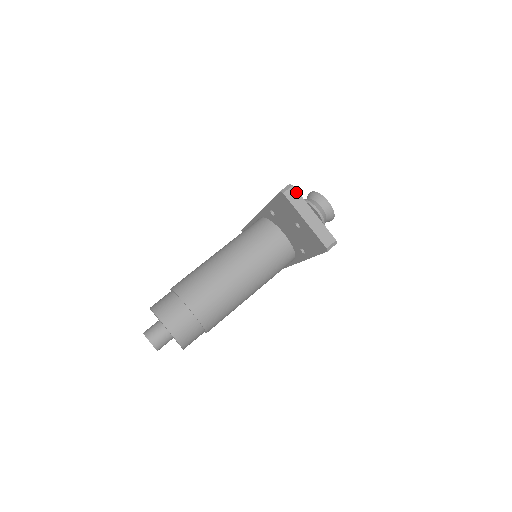
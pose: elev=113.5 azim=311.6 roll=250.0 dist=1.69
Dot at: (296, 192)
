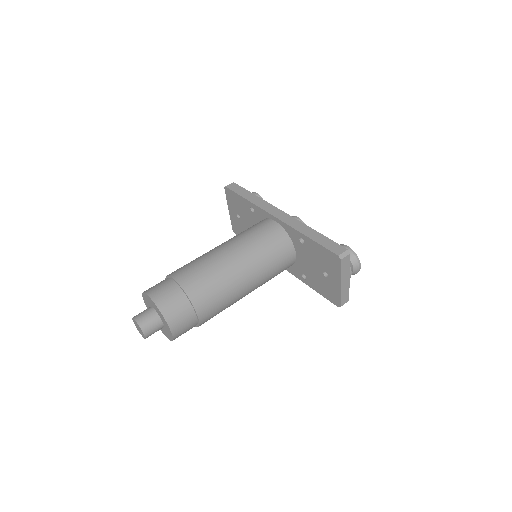
Dot at: (349, 260)
